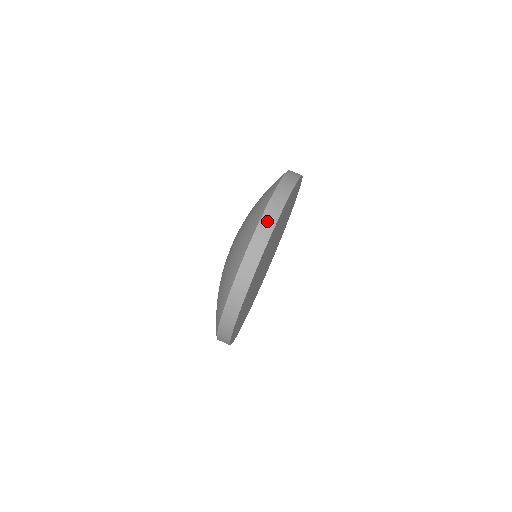
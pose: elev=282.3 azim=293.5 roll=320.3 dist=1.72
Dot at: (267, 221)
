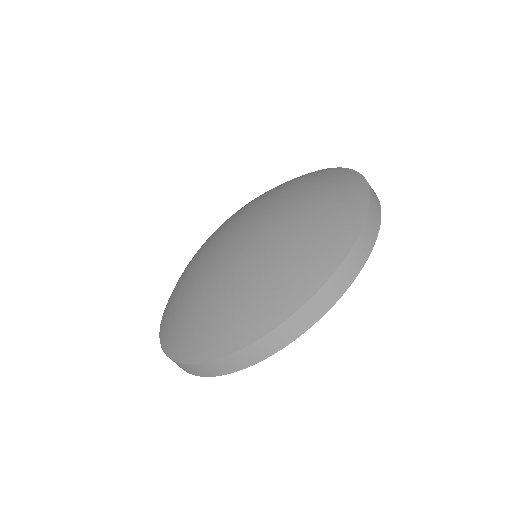
Dot at: (301, 320)
